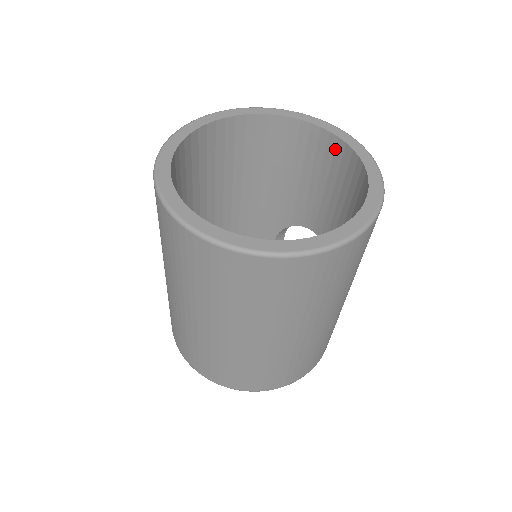
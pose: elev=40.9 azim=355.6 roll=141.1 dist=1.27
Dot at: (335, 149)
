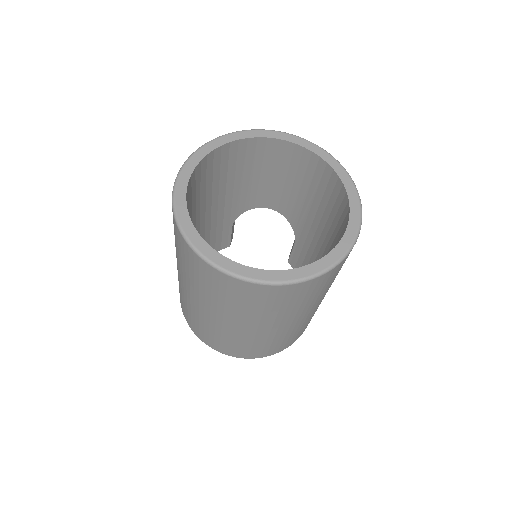
Dot at: (283, 149)
